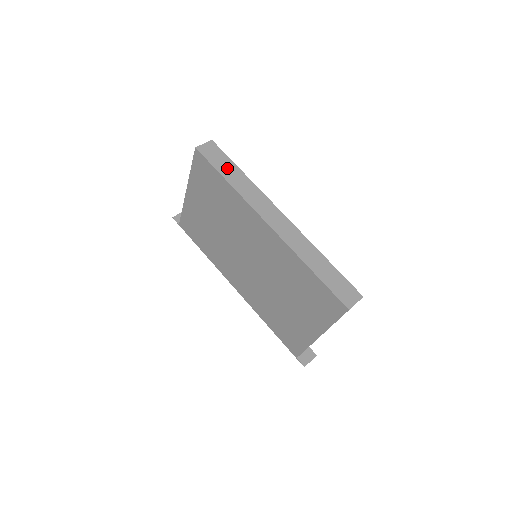
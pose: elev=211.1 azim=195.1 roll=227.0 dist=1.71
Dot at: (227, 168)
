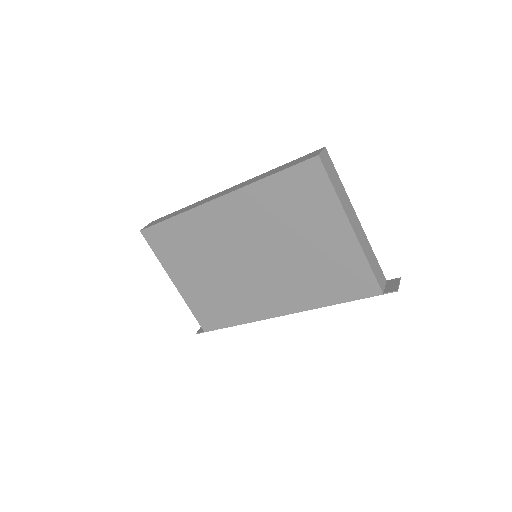
Dot at: (169, 216)
